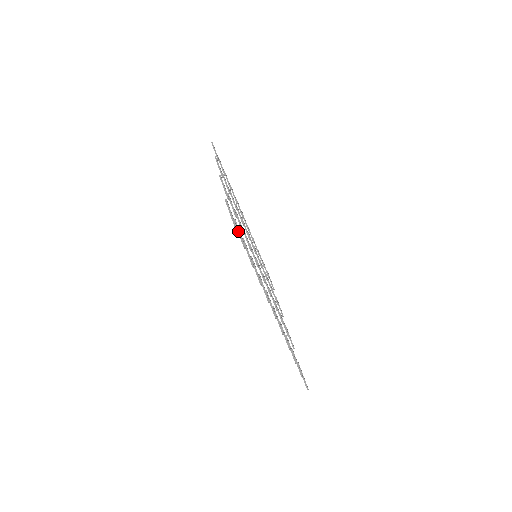
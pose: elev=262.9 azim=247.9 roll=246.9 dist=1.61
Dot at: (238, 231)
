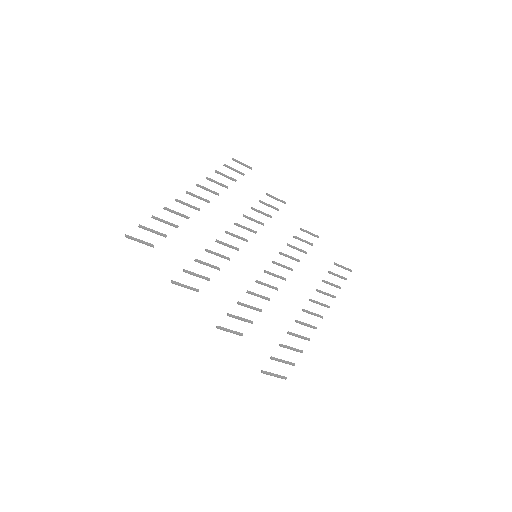
Dot at: occluded
